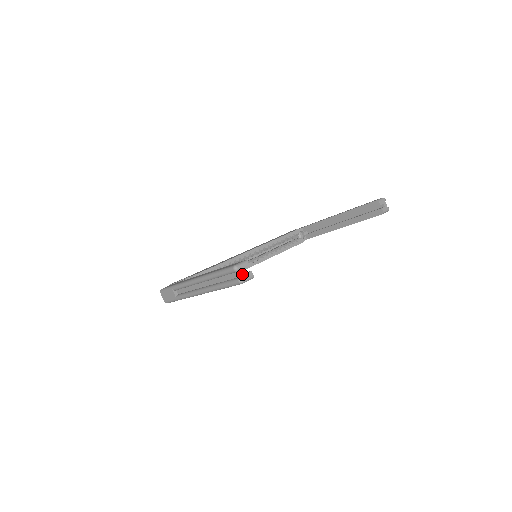
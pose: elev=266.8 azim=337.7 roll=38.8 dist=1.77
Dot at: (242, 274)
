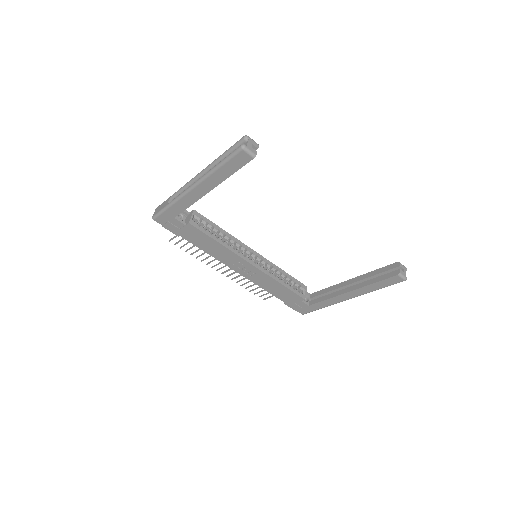
Dot at: (248, 143)
